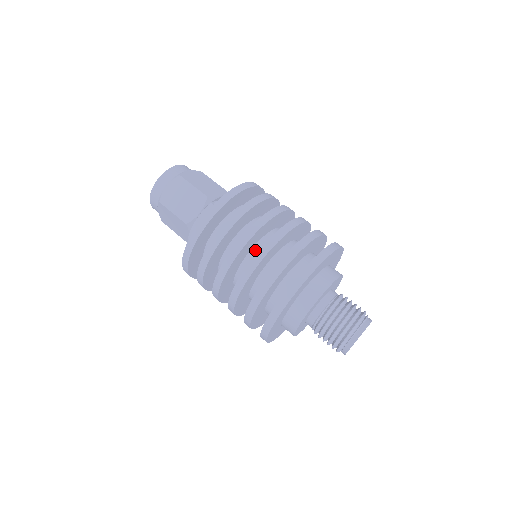
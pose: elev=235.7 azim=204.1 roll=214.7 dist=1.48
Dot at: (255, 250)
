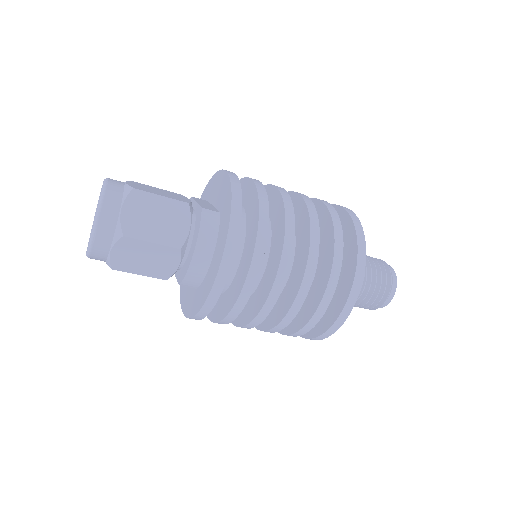
Dot at: occluded
